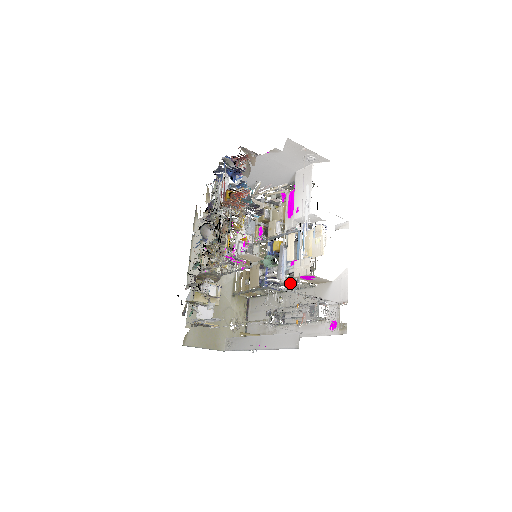
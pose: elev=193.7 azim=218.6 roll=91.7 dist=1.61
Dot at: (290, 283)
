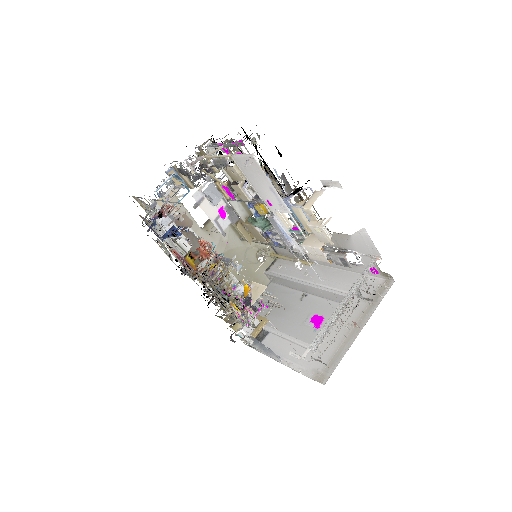
Dot at: occluded
